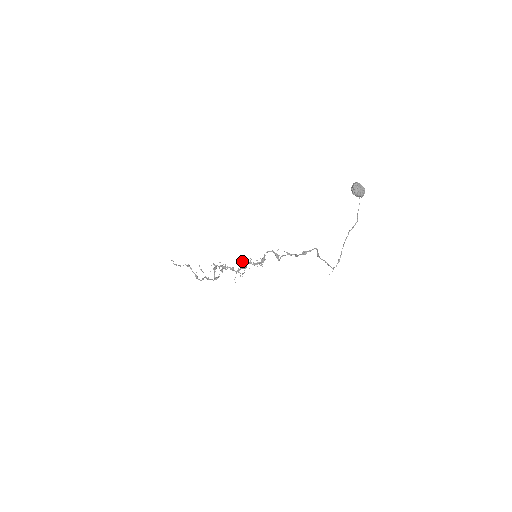
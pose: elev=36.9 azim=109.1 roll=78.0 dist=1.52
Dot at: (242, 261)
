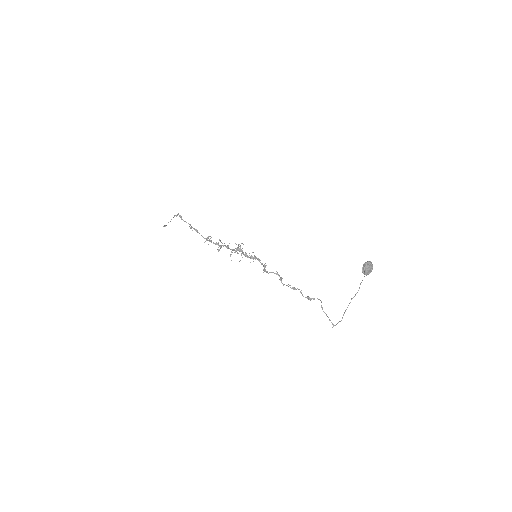
Dot at: occluded
